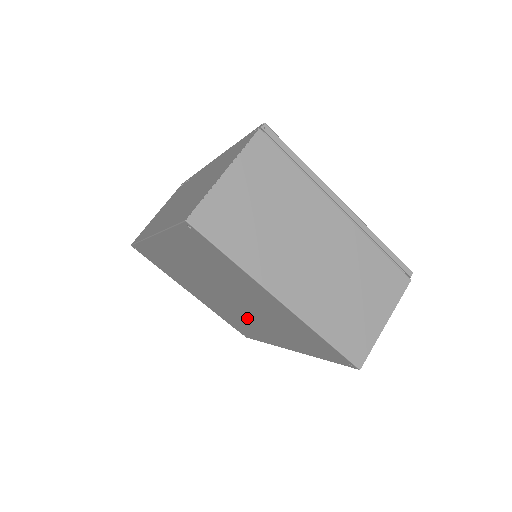
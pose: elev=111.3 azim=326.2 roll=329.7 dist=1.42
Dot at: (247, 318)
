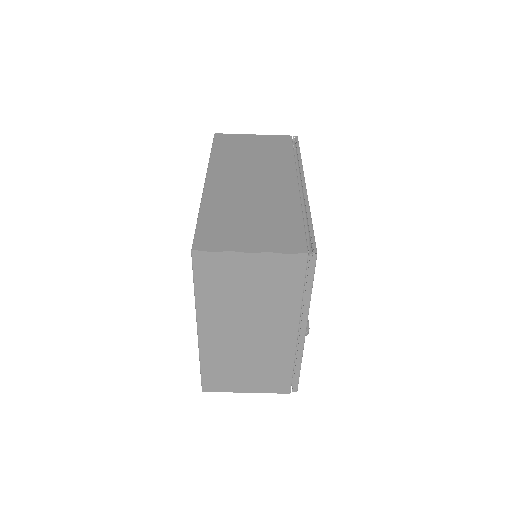
Dot at: occluded
